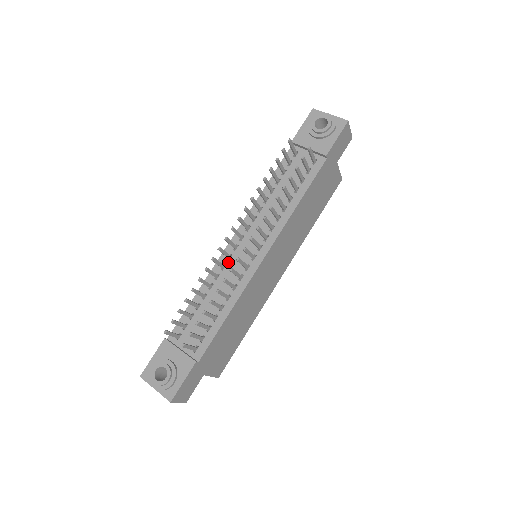
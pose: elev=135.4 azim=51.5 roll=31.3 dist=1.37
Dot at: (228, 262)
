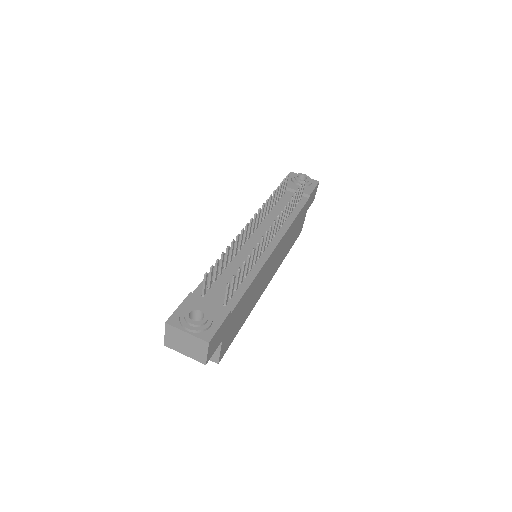
Dot at: (243, 246)
